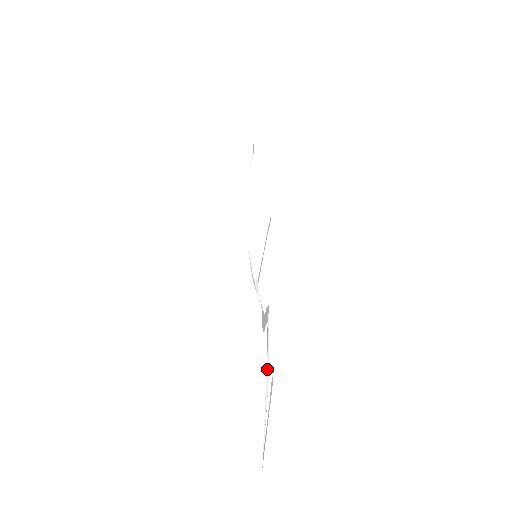
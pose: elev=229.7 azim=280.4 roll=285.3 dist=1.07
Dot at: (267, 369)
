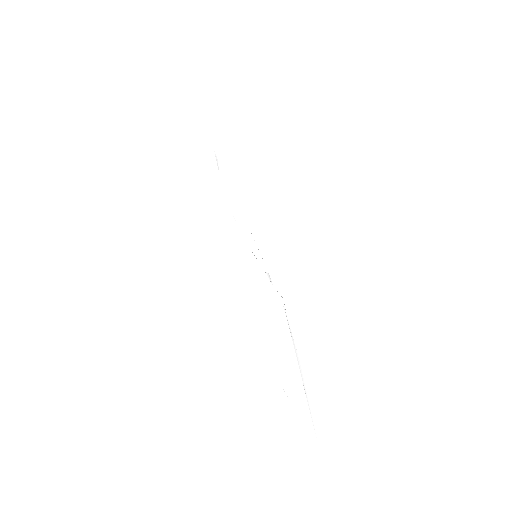
Dot at: (297, 360)
